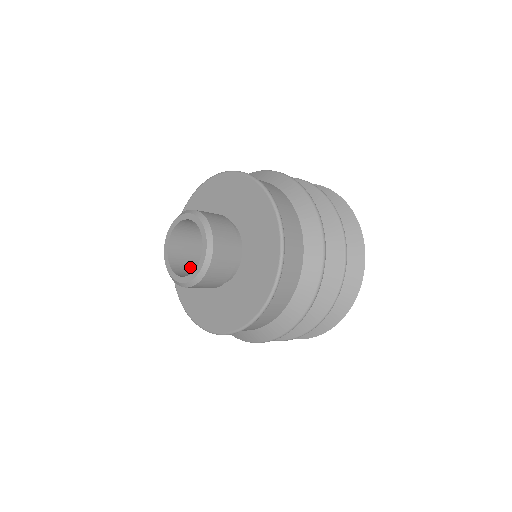
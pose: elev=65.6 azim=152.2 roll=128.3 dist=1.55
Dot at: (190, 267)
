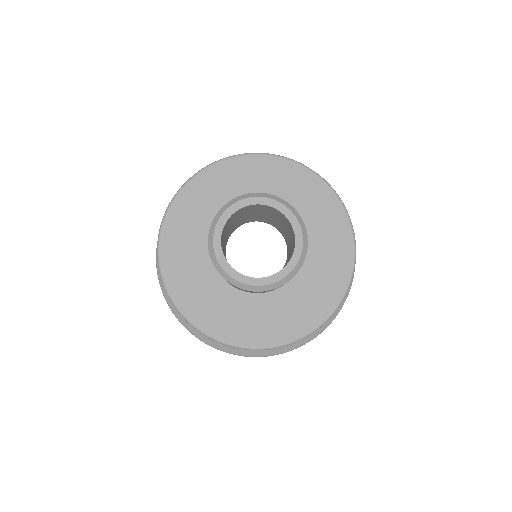
Dot at: occluded
